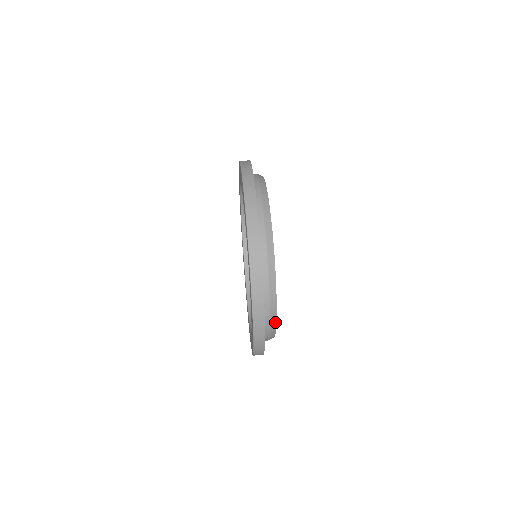
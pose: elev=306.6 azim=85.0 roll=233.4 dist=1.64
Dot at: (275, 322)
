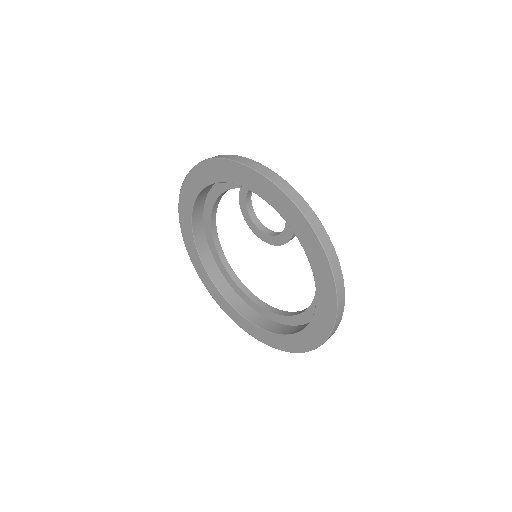
Dot at: occluded
